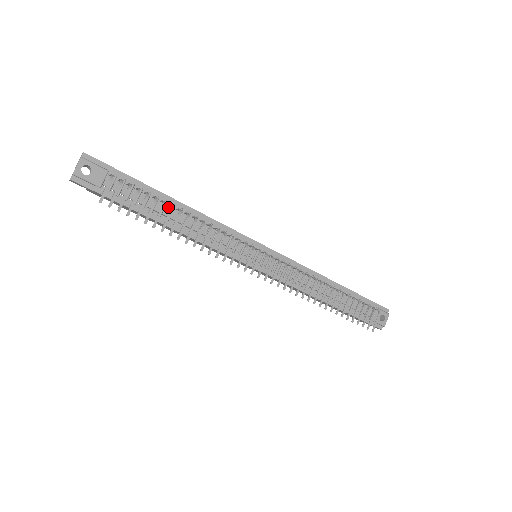
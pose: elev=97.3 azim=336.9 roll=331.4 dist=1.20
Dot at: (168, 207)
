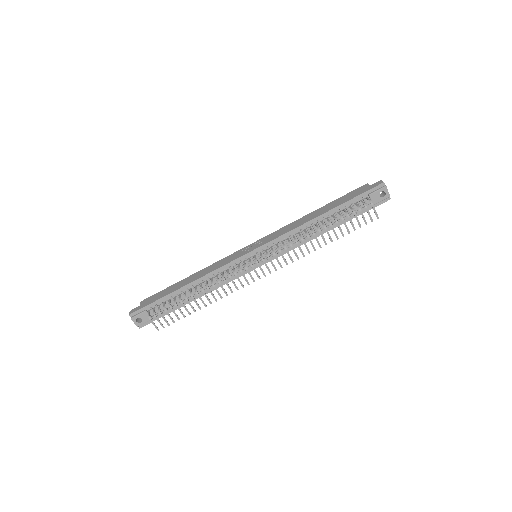
Dot at: (186, 292)
